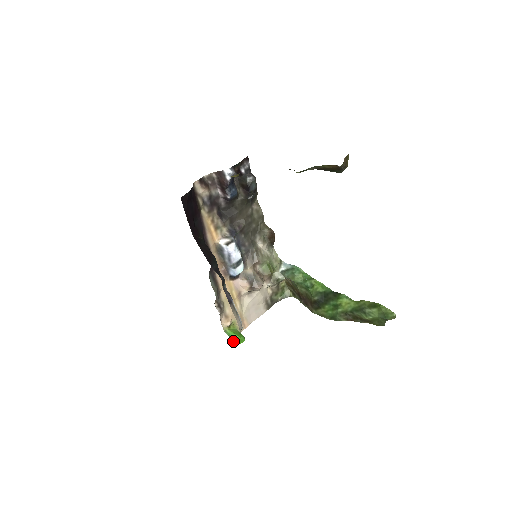
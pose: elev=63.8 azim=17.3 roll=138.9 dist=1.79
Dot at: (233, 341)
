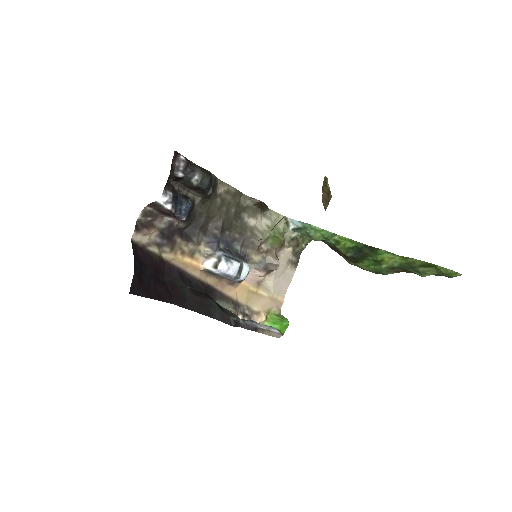
Dot at: occluded
